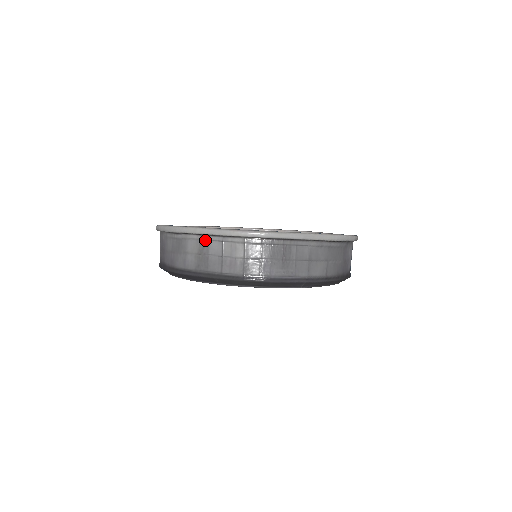
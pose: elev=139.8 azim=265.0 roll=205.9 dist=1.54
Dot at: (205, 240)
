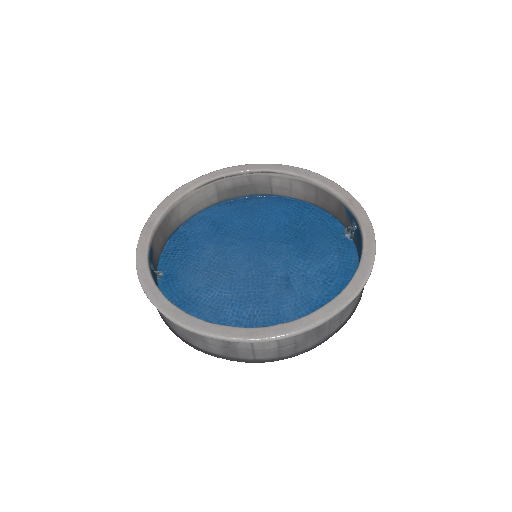
Dot at: occluded
